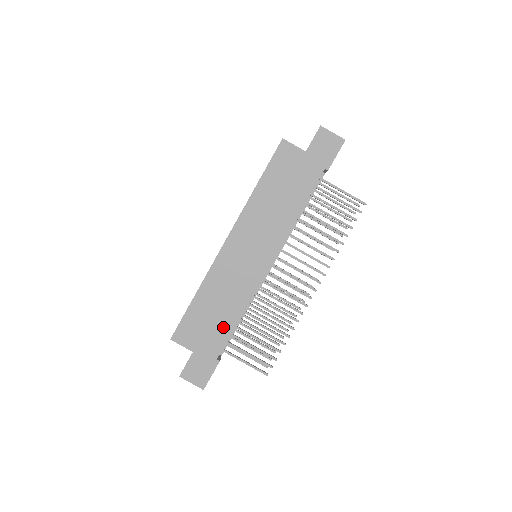
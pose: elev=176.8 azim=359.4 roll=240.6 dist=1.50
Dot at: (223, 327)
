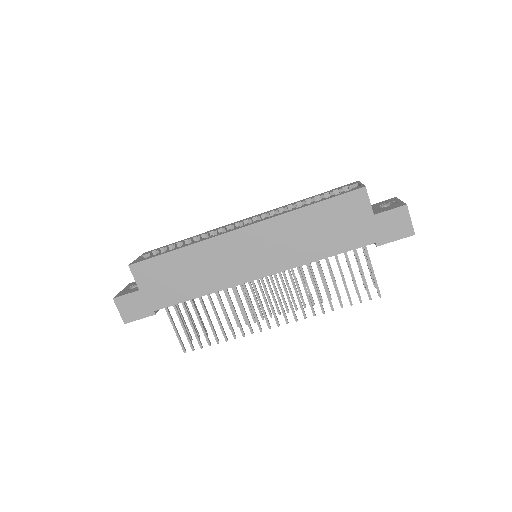
Dot at: (180, 292)
